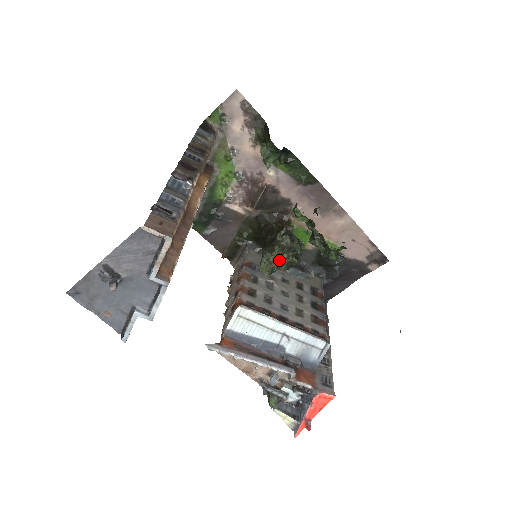
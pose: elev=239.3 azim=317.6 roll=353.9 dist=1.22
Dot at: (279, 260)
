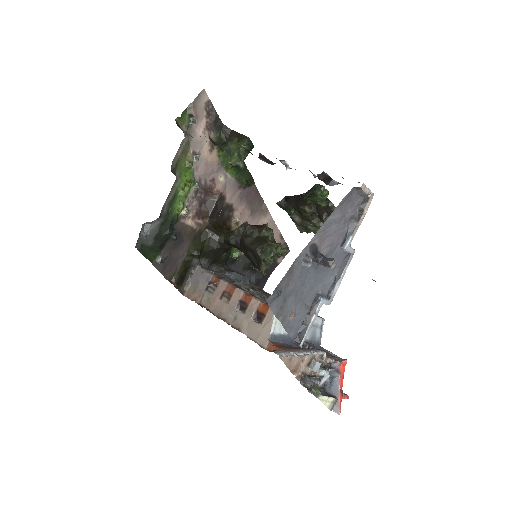
Dot at: (275, 254)
